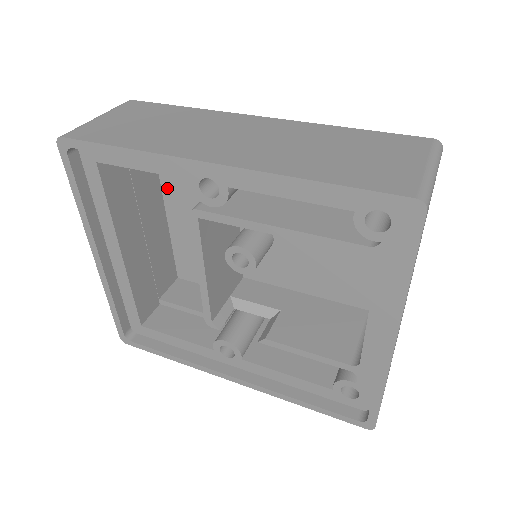
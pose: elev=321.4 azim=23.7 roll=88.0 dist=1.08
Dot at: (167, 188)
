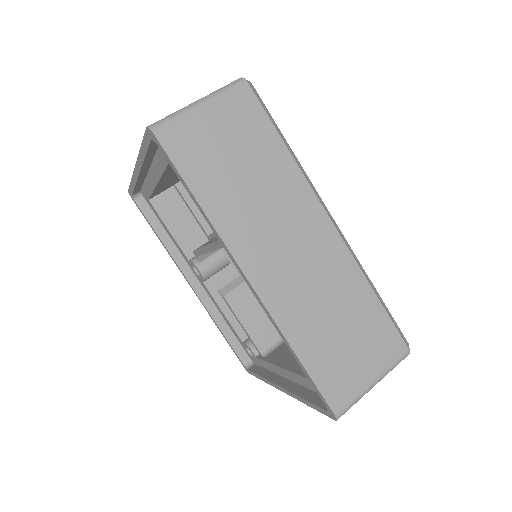
Dot at: occluded
